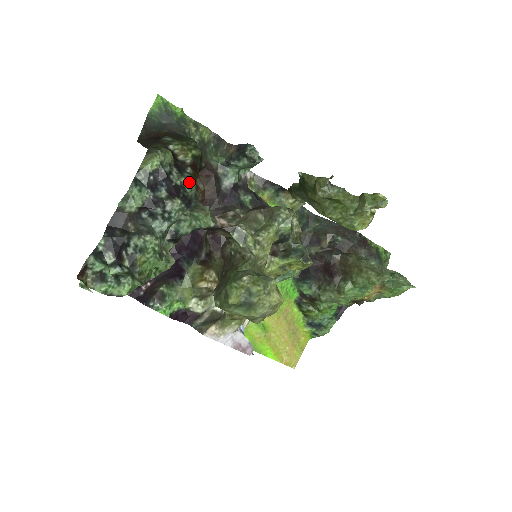
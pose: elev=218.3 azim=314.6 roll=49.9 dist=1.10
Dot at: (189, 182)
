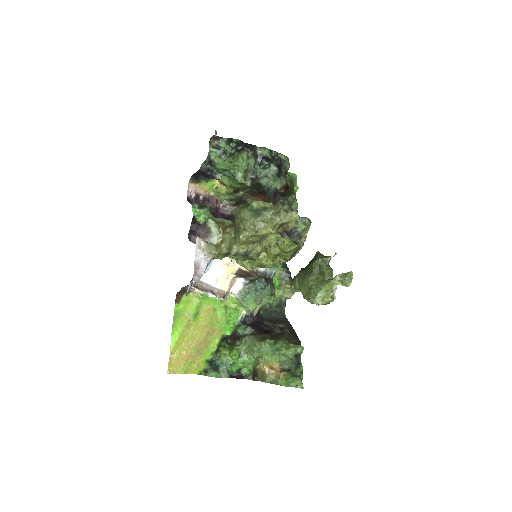
Dot at: (285, 178)
